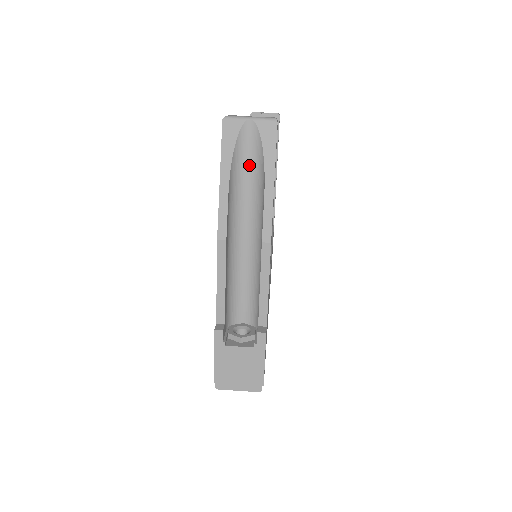
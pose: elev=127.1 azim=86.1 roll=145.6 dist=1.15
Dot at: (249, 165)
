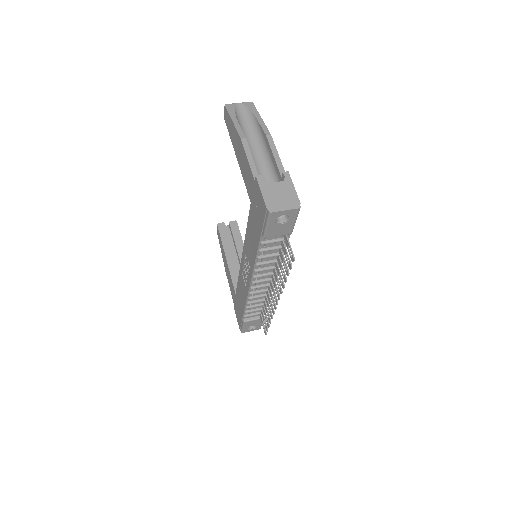
Dot at: (244, 120)
